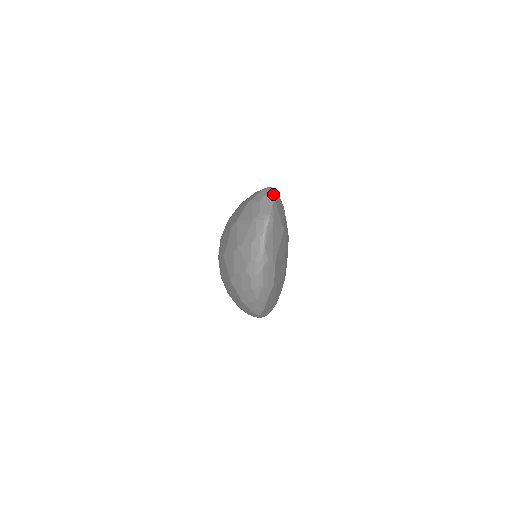
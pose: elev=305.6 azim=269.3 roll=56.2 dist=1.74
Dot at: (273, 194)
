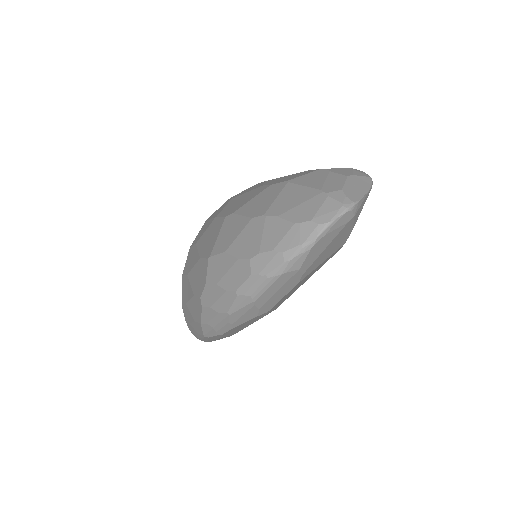
Dot at: (372, 182)
